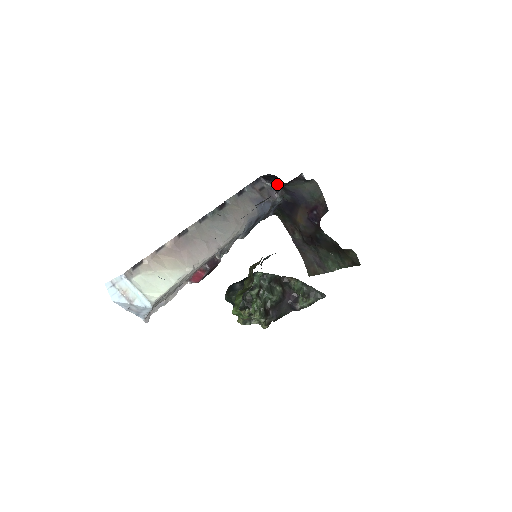
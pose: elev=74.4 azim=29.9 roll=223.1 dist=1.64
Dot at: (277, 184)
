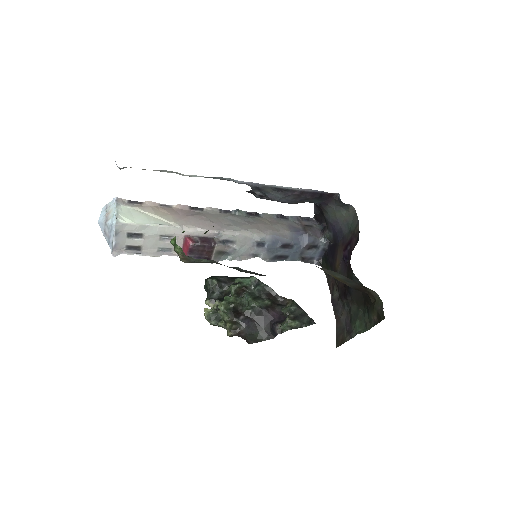
Dot at: (326, 225)
